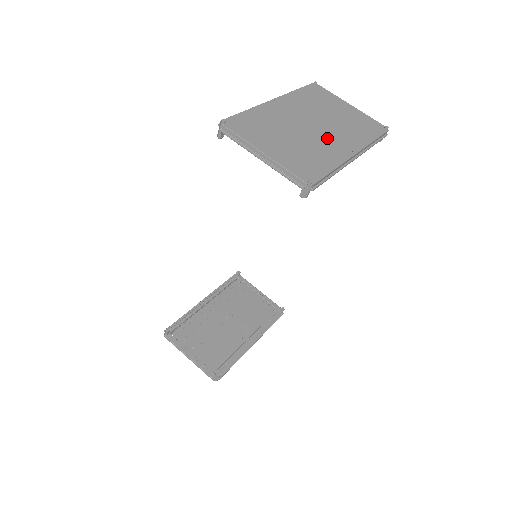
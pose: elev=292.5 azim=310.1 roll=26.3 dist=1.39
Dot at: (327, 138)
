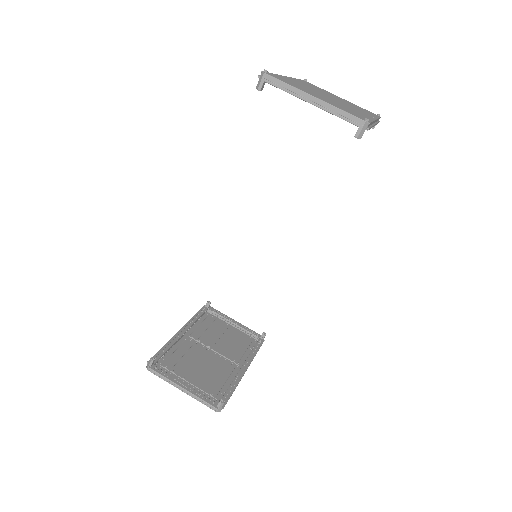
Dot at: (348, 106)
